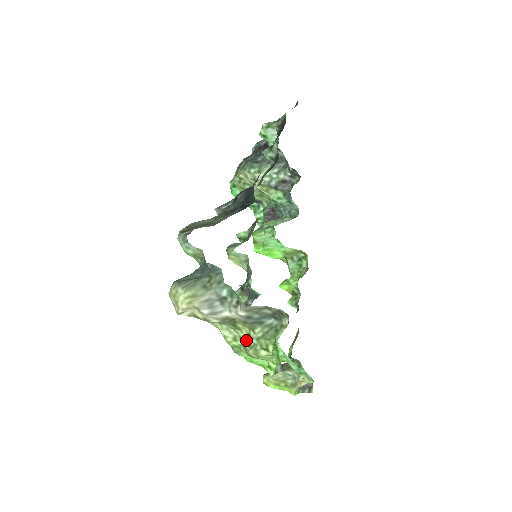
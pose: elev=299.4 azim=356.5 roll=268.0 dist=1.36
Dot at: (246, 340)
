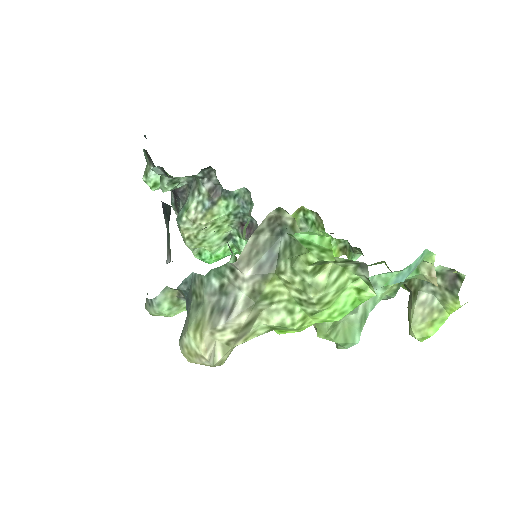
Dot at: (294, 294)
